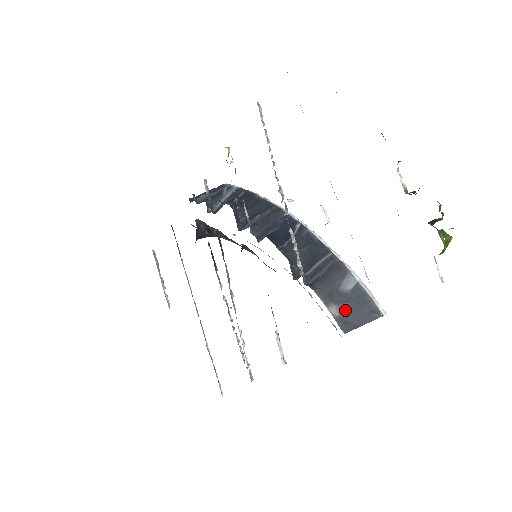
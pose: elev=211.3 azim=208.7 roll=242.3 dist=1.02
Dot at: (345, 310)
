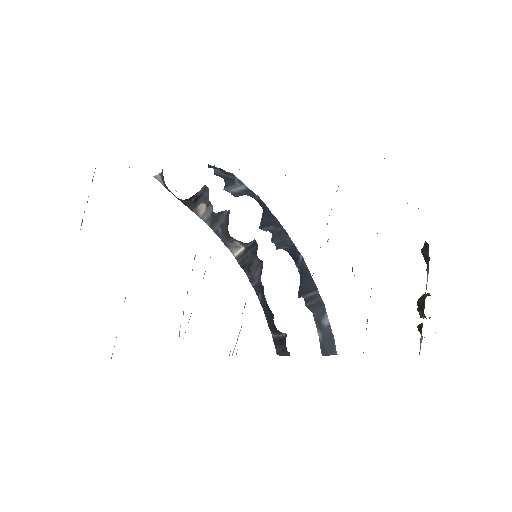
Dot at: (324, 339)
